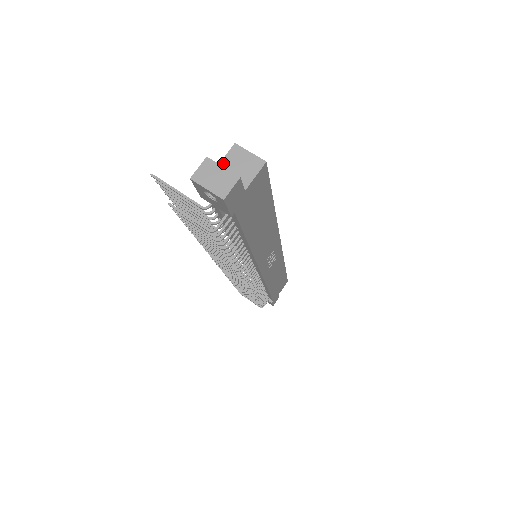
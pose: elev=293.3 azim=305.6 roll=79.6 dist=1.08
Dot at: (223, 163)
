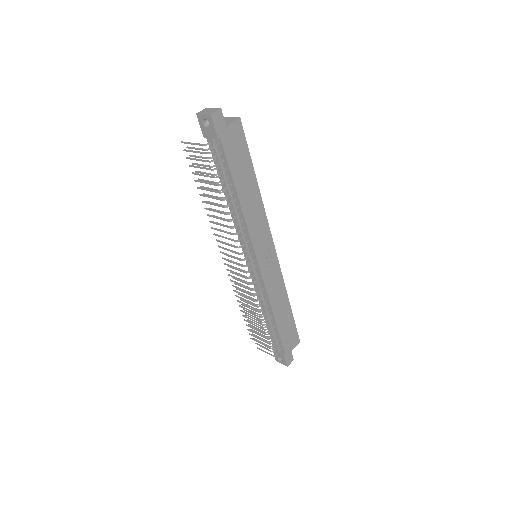
Dot at: occluded
